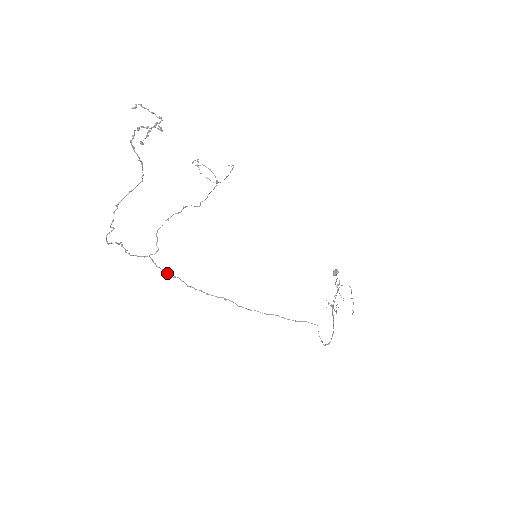
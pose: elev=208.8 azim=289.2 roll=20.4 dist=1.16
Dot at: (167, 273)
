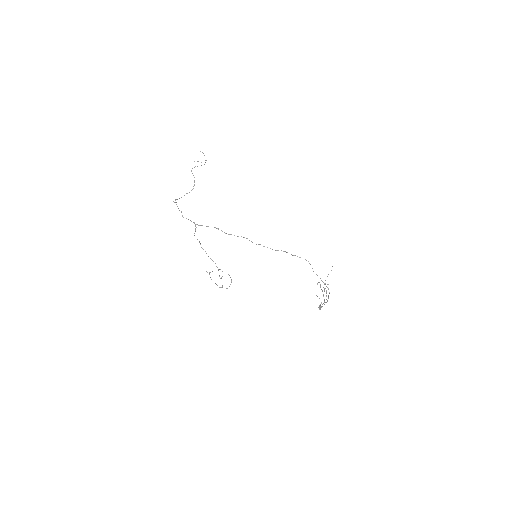
Dot at: occluded
